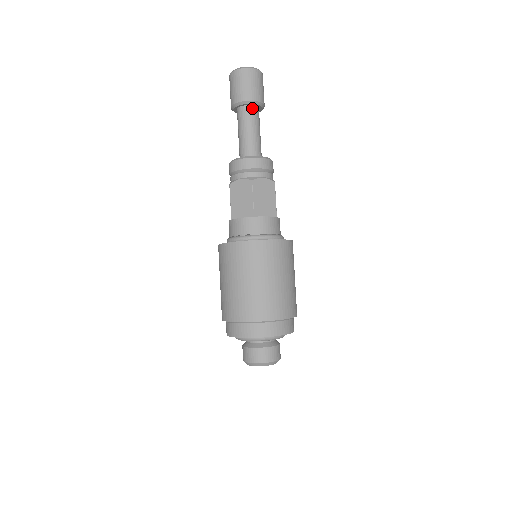
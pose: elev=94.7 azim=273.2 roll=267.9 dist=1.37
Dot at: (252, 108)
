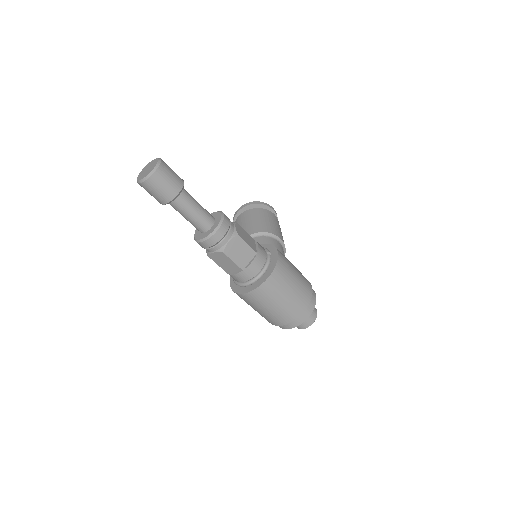
Dot at: (178, 198)
